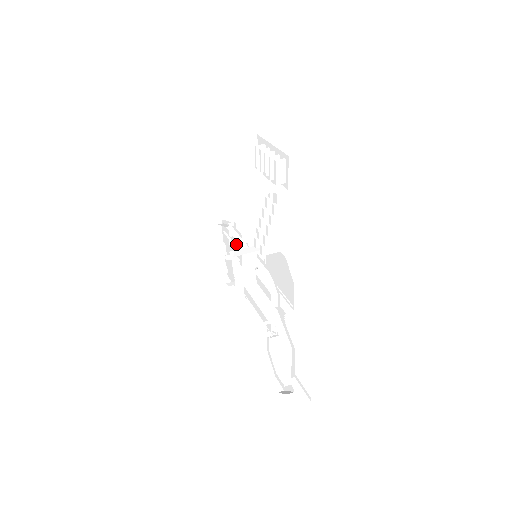
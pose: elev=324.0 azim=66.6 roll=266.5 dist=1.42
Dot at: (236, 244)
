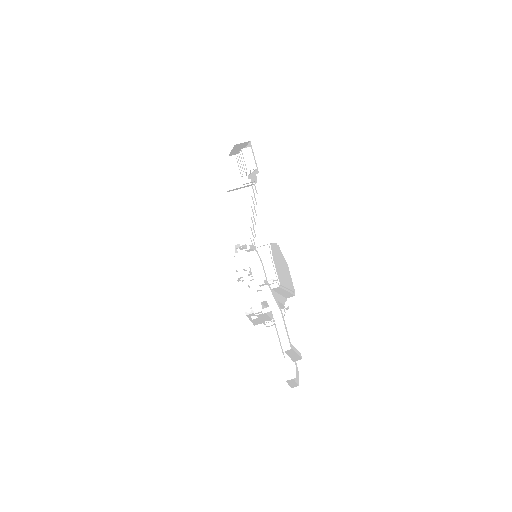
Dot at: (238, 251)
